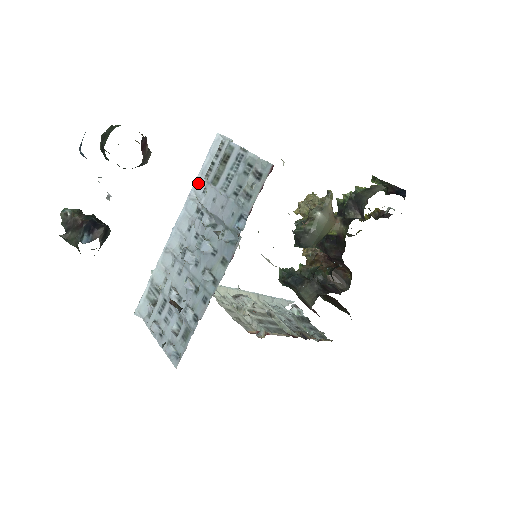
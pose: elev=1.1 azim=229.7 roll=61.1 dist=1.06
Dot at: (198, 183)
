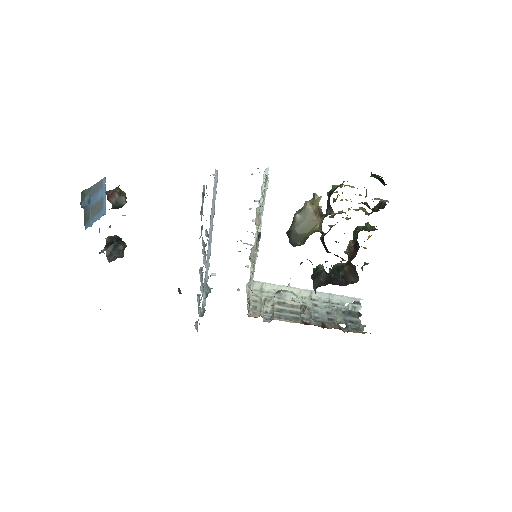
Dot at: (212, 207)
